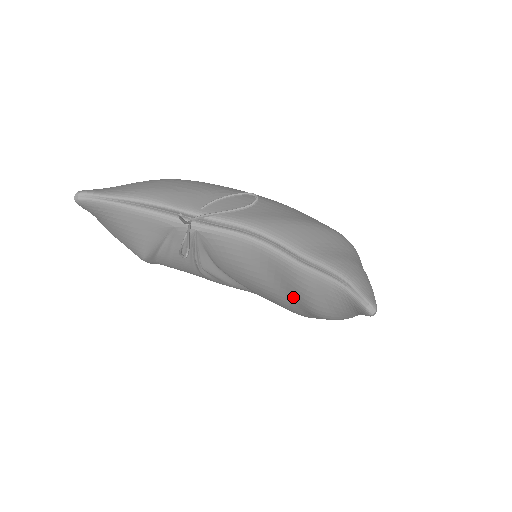
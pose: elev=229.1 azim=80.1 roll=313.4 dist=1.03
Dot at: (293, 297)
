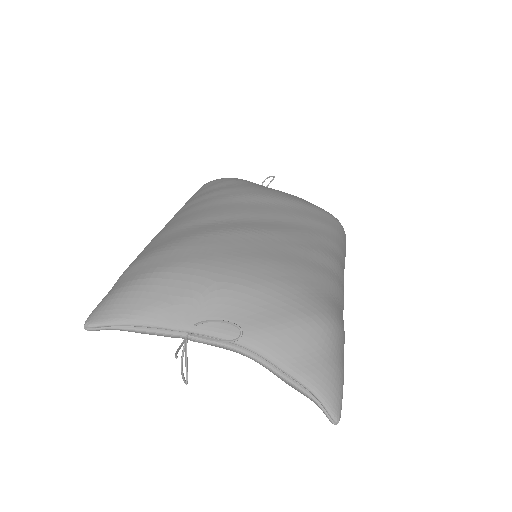
Dot at: occluded
